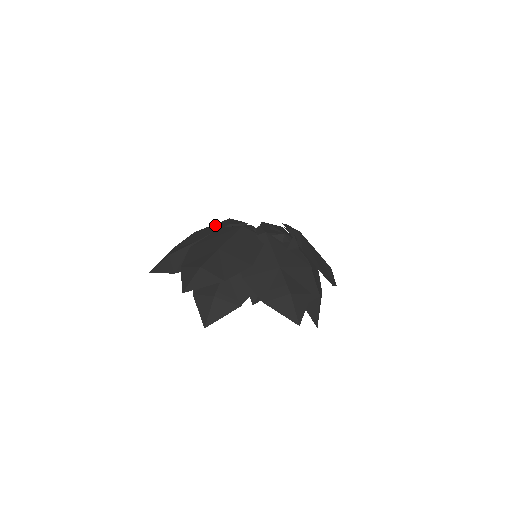
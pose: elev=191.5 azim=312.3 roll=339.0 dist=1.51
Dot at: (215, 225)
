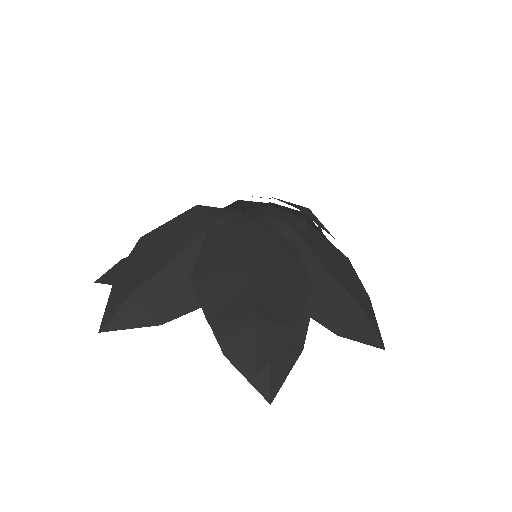
Dot at: (180, 221)
